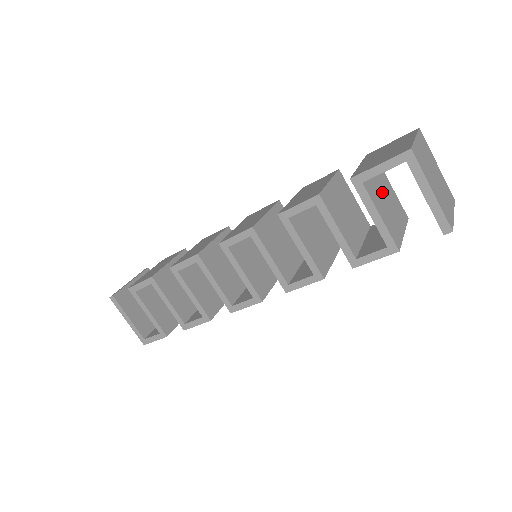
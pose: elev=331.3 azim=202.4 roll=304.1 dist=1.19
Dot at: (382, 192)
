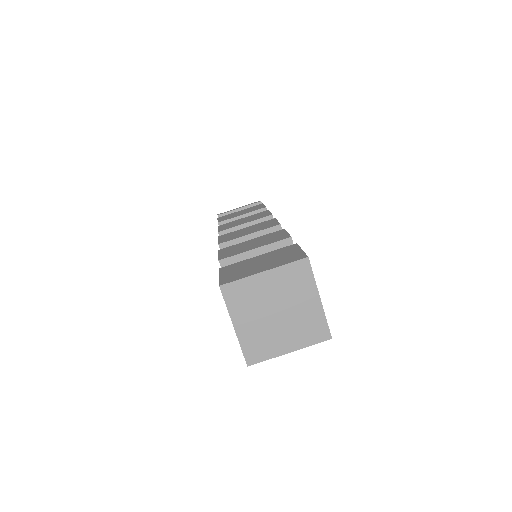
Dot at: occluded
